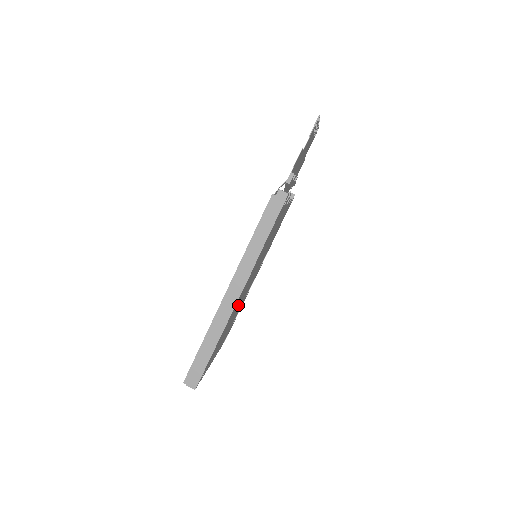
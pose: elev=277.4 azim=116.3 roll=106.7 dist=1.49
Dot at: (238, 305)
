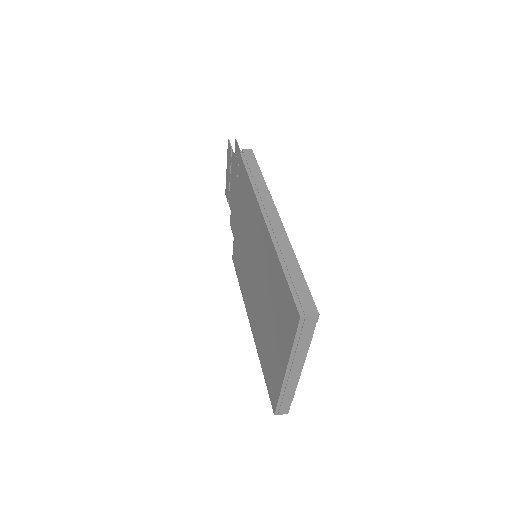
Dot at: occluded
